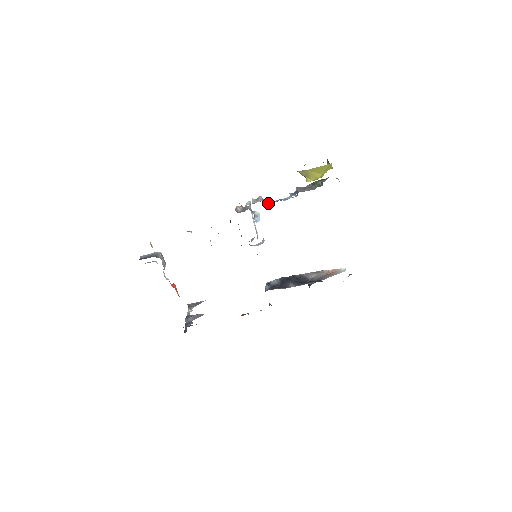
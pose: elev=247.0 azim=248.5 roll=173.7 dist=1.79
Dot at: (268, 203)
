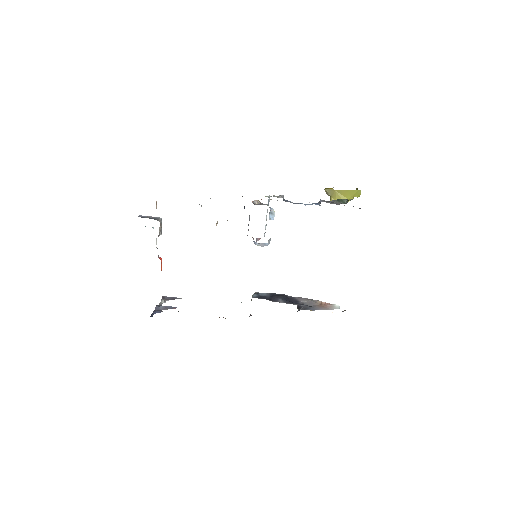
Dot at: occluded
